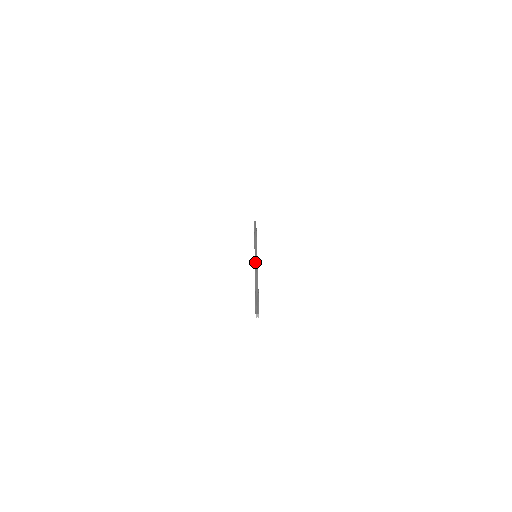
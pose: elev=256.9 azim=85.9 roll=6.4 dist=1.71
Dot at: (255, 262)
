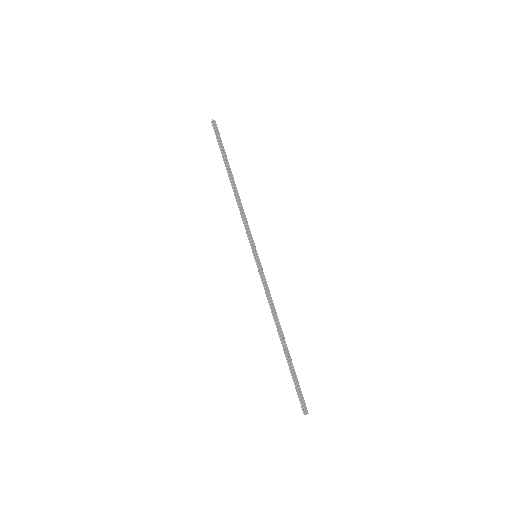
Dot at: (262, 282)
